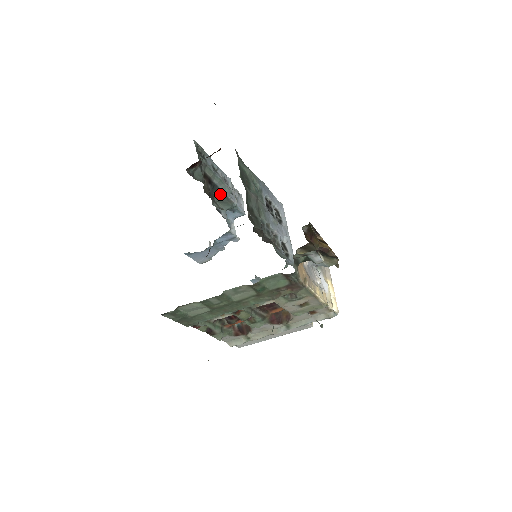
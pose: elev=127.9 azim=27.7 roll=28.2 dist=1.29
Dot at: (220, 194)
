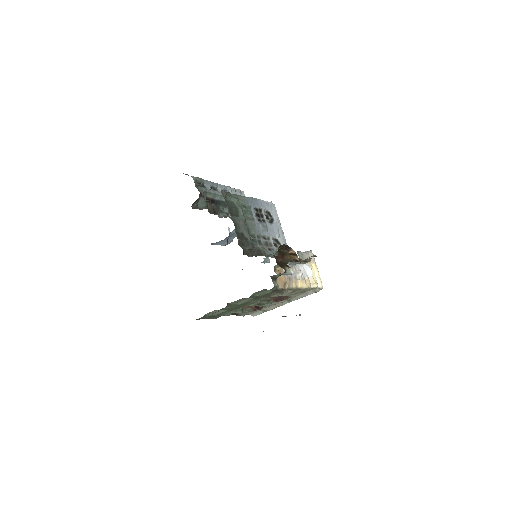
Dot at: (224, 204)
